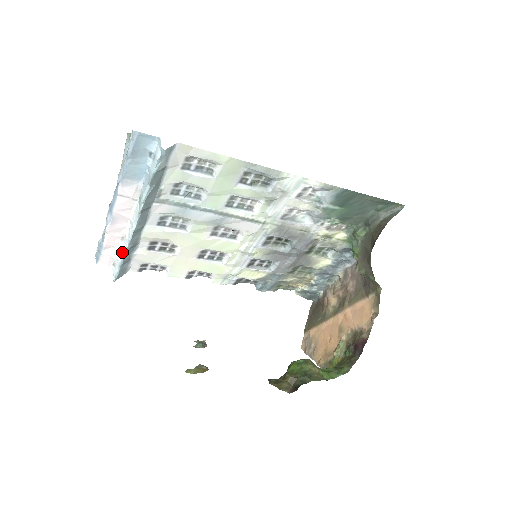
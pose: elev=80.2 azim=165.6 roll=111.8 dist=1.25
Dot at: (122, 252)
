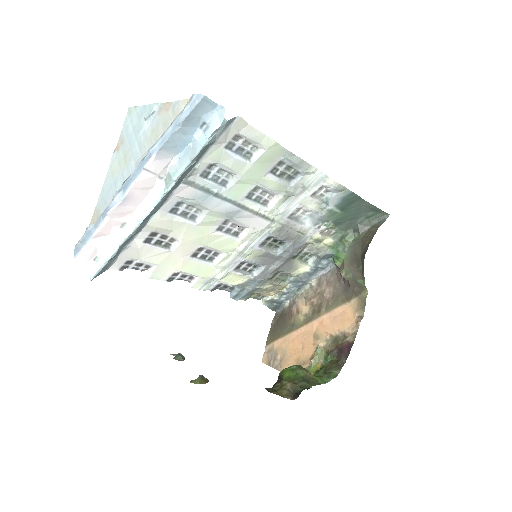
Dot at: (118, 242)
